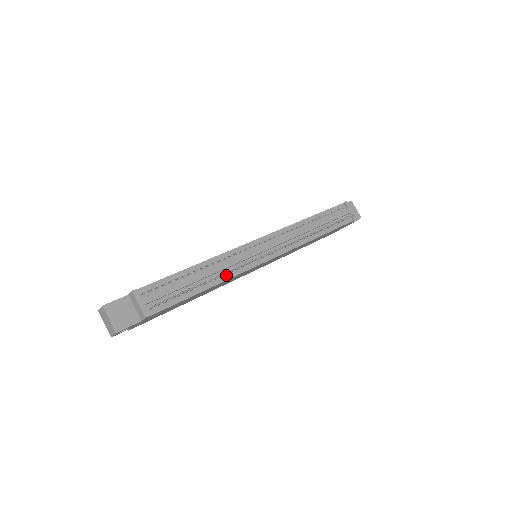
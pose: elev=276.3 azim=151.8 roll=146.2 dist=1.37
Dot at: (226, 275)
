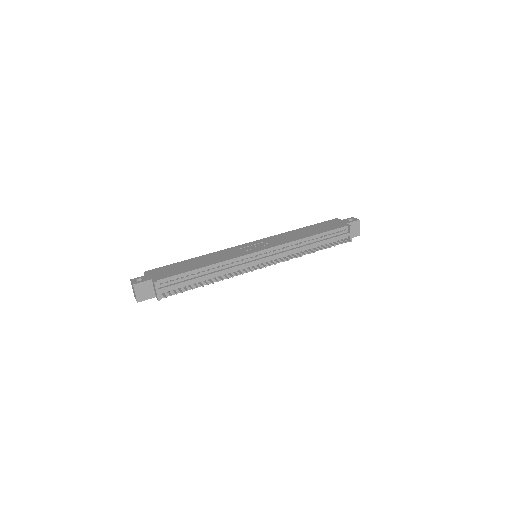
Dot at: (225, 276)
